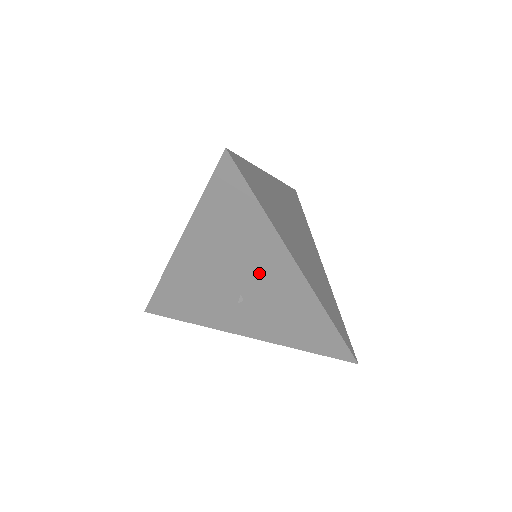
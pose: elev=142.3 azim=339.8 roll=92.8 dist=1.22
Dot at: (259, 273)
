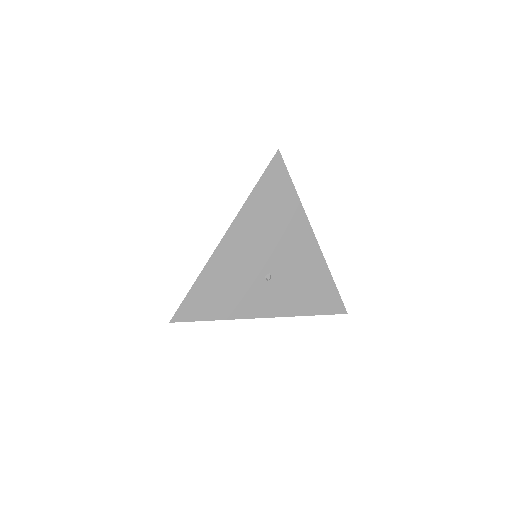
Dot at: (287, 248)
